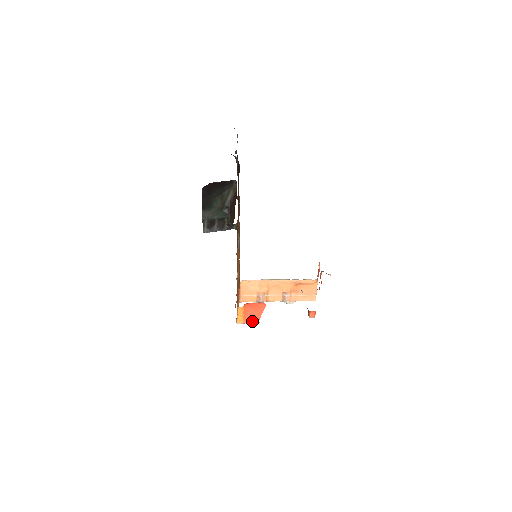
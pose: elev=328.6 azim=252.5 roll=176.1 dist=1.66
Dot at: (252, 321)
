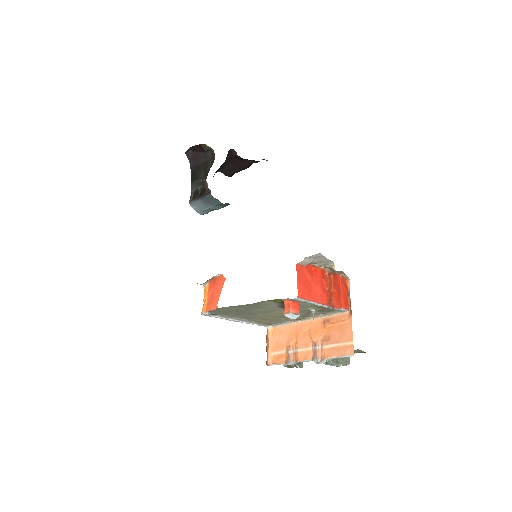
Dot at: (212, 307)
